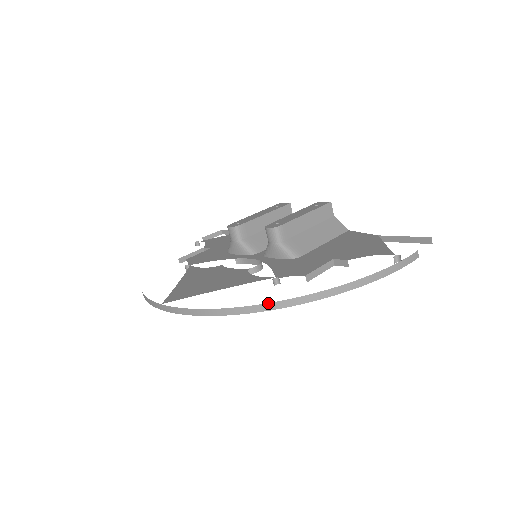
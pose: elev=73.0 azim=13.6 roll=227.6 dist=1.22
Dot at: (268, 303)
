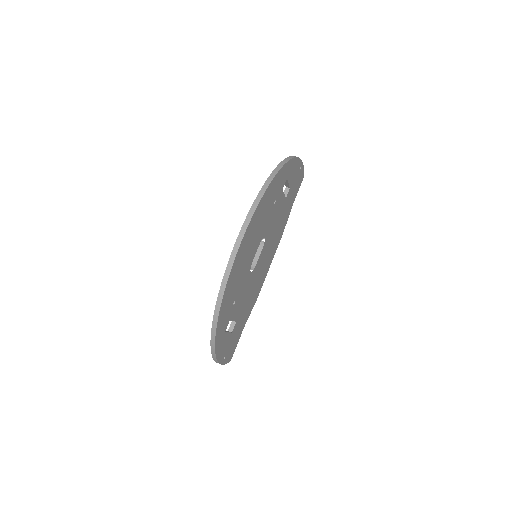
Dot at: (275, 168)
